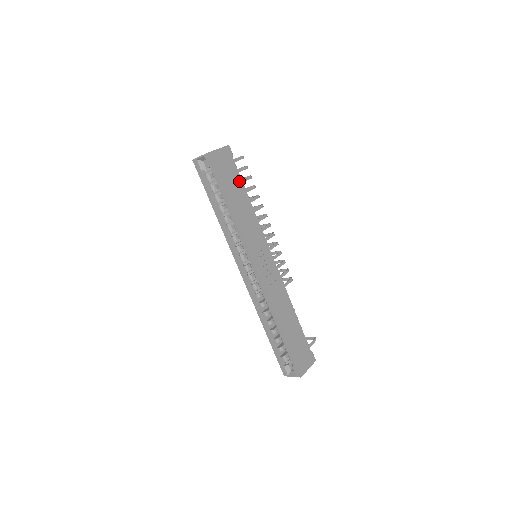
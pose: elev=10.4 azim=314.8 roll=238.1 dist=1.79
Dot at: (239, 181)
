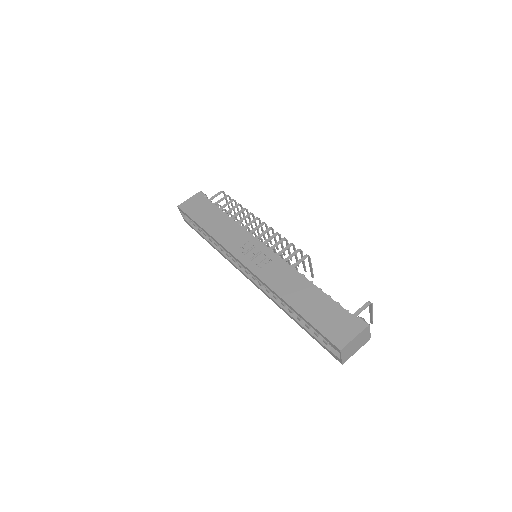
Dot at: (213, 208)
